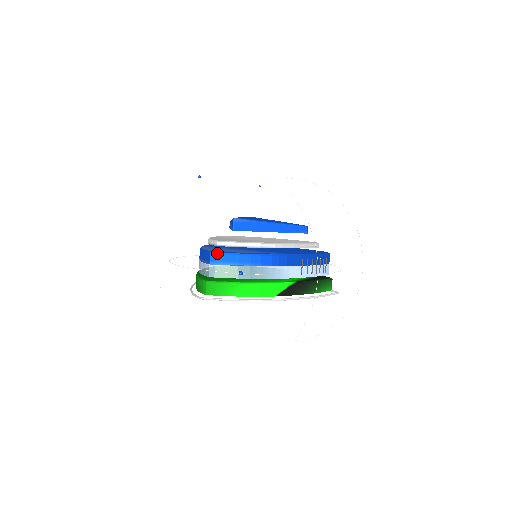
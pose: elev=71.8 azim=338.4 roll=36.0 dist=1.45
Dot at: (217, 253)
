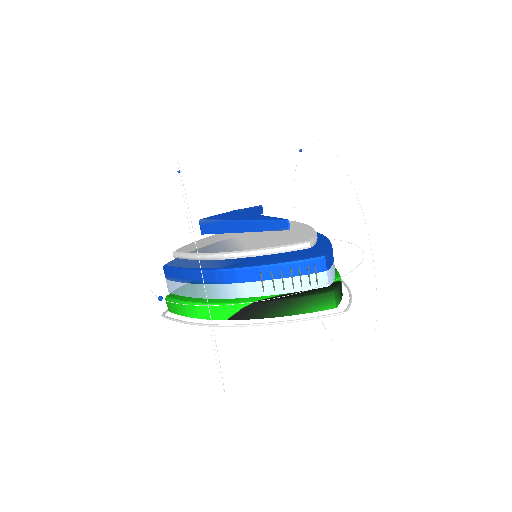
Dot at: (167, 268)
